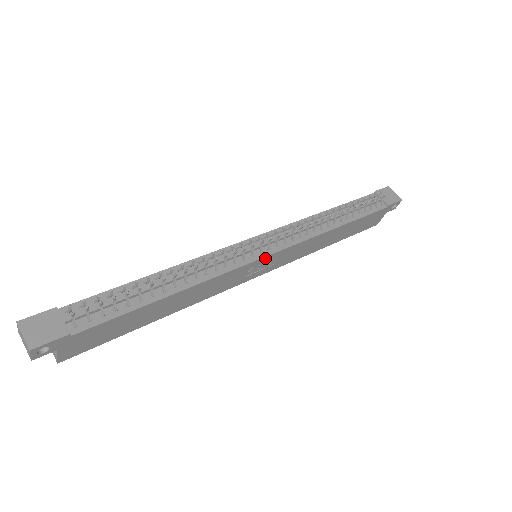
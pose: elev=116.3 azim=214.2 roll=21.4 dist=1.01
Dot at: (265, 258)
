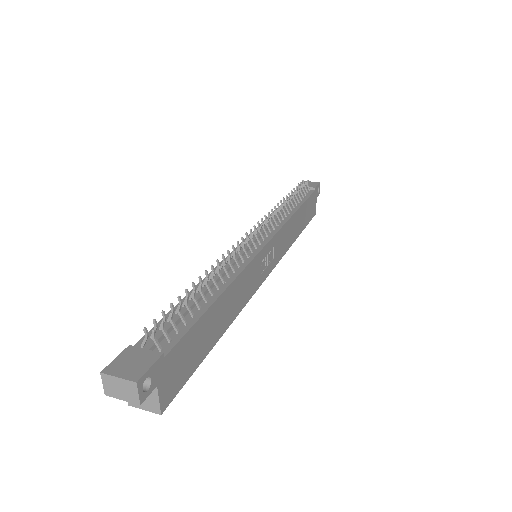
Dot at: (266, 247)
